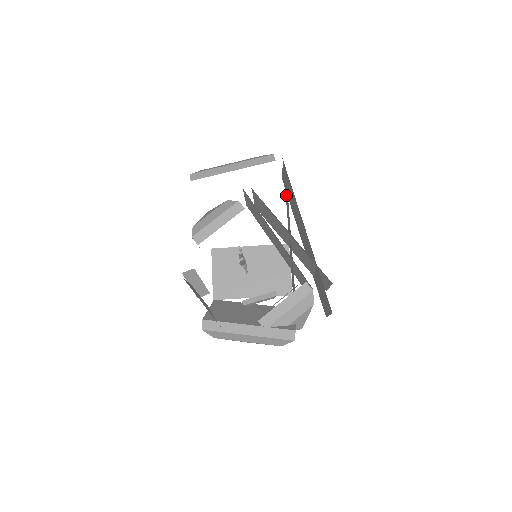
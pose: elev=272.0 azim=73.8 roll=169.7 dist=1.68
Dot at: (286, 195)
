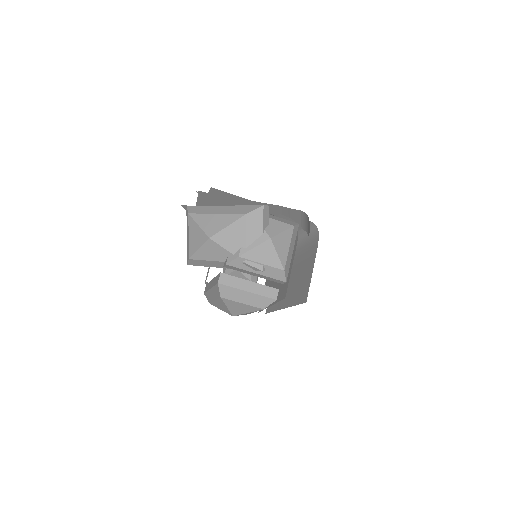
Dot at: occluded
